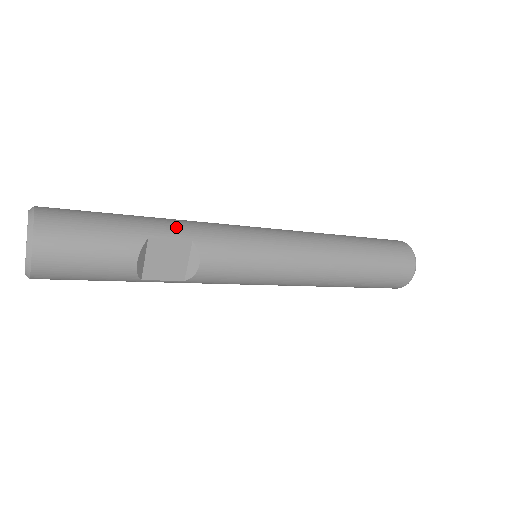
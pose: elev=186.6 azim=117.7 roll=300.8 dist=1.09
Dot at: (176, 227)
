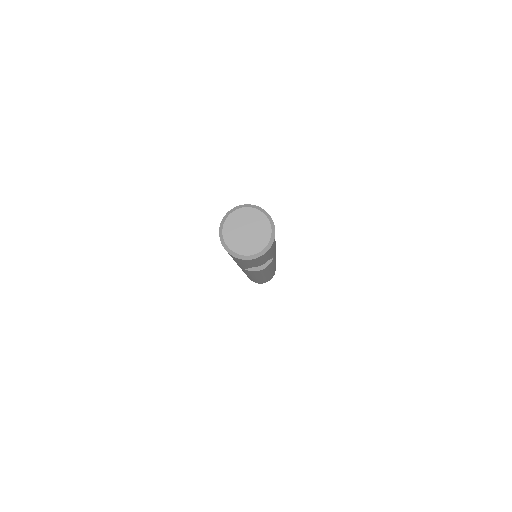
Dot at: occluded
